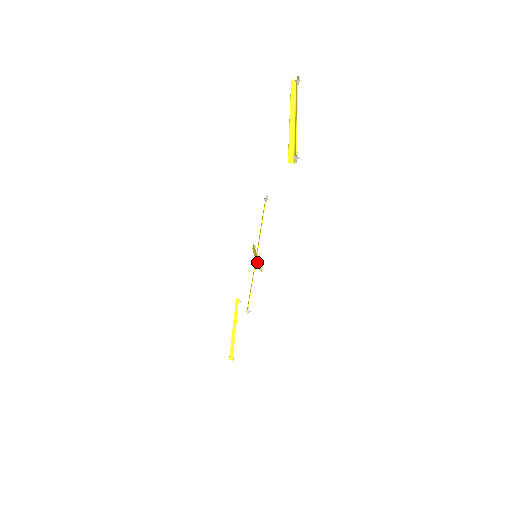
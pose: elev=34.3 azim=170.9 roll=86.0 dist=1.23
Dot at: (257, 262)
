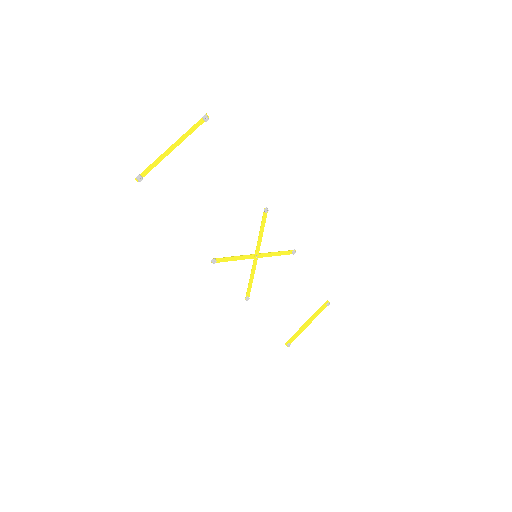
Dot at: (237, 259)
